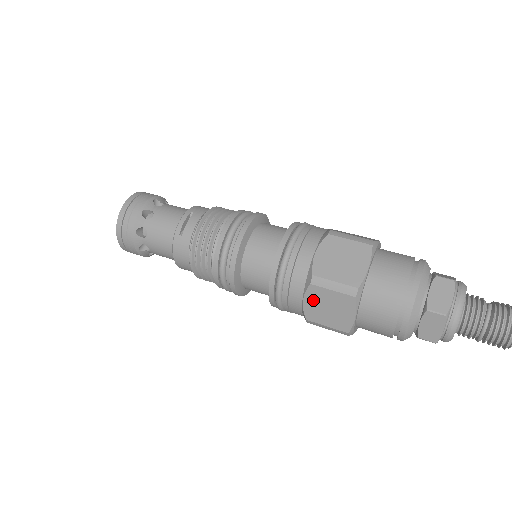
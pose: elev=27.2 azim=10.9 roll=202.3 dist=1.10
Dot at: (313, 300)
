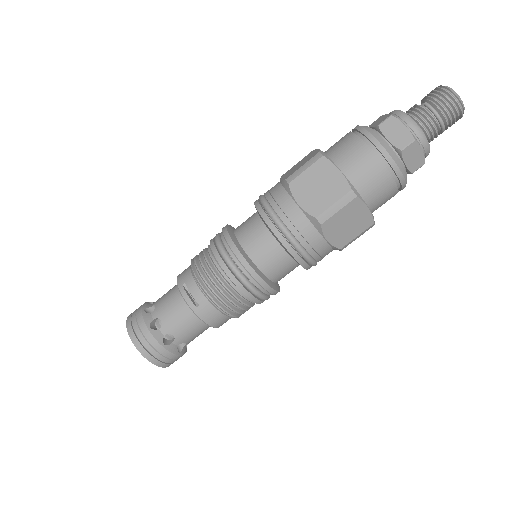
Dot at: (333, 232)
